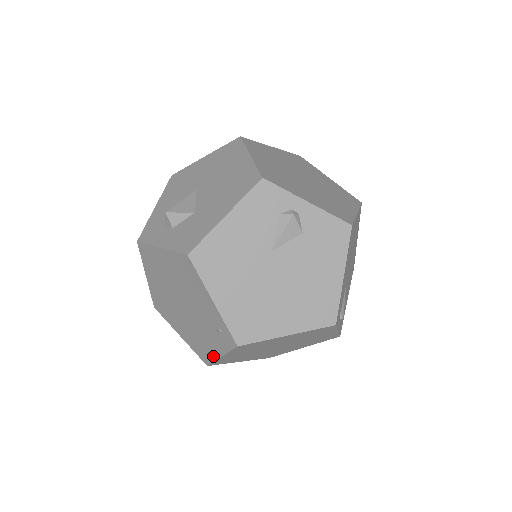
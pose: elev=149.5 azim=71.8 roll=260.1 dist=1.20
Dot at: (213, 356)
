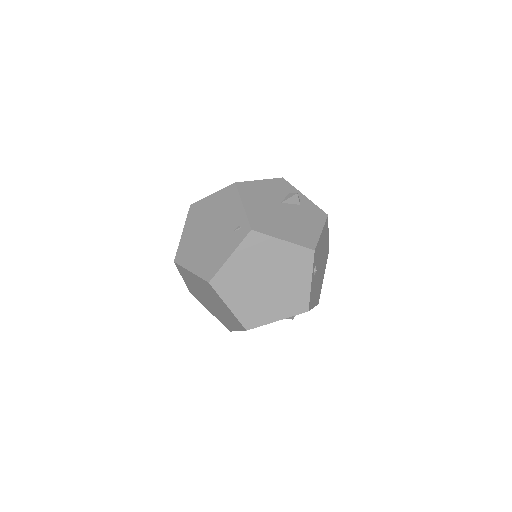
Dot at: (221, 263)
